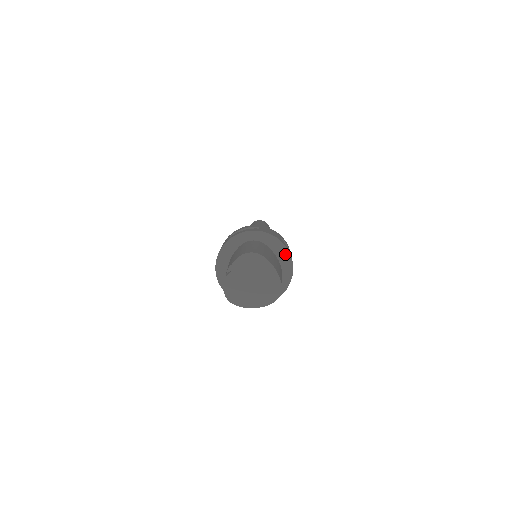
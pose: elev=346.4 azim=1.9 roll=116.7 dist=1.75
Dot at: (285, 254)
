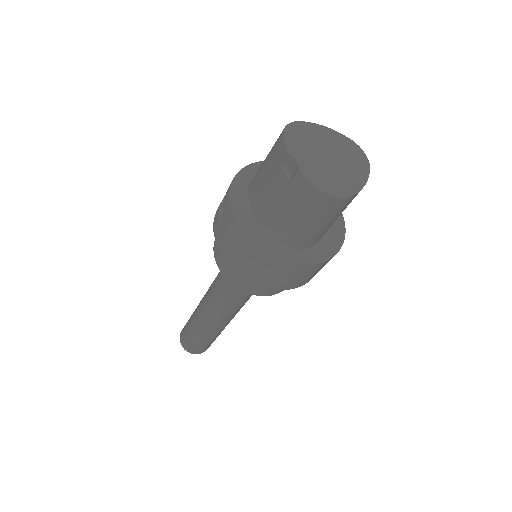
Dot at: occluded
